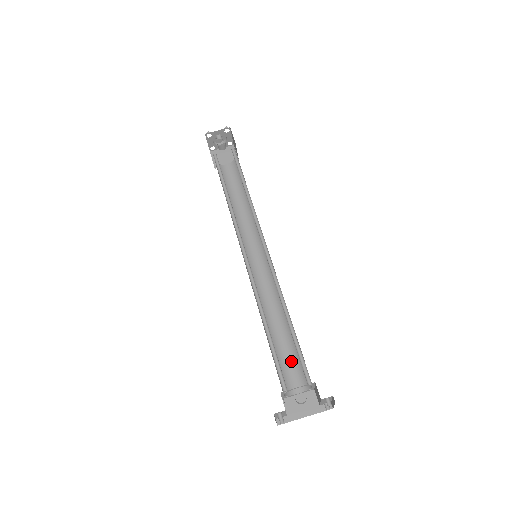
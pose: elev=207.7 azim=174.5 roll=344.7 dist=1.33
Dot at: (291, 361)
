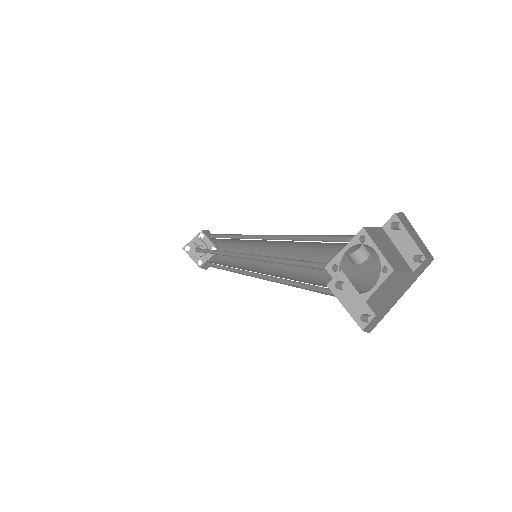
Dot at: occluded
